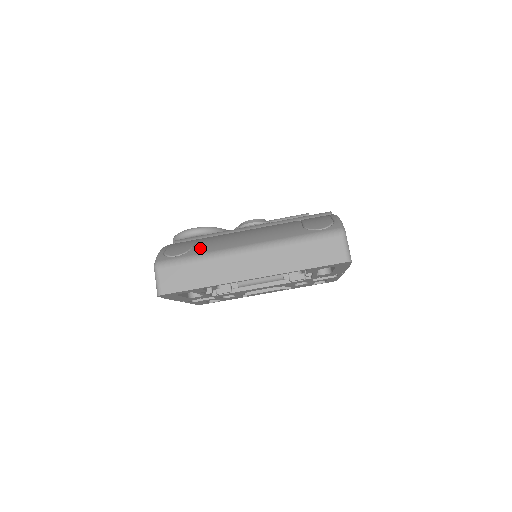
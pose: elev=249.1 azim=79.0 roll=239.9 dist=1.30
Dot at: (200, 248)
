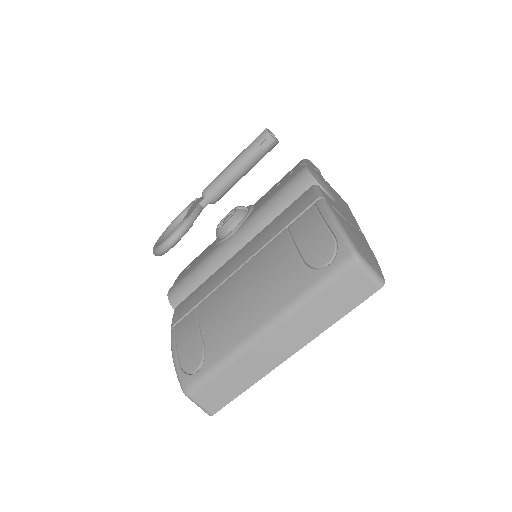
Dot at: (213, 348)
